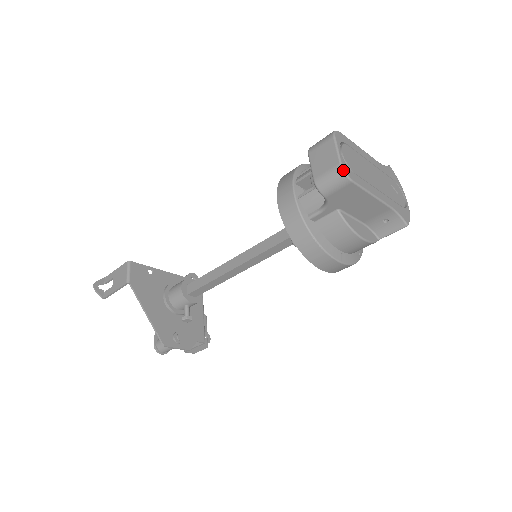
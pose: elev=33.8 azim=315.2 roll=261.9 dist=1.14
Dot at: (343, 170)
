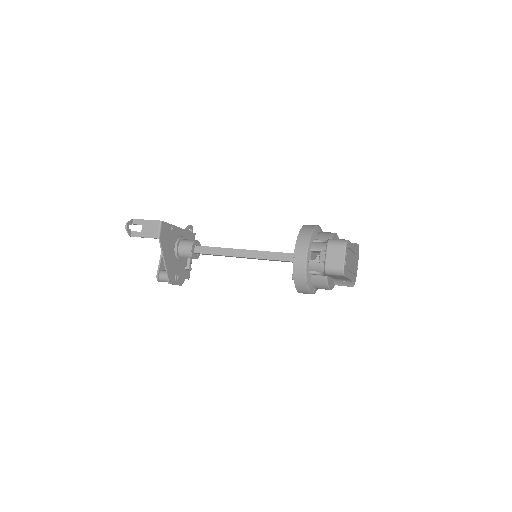
Dot at: (343, 271)
